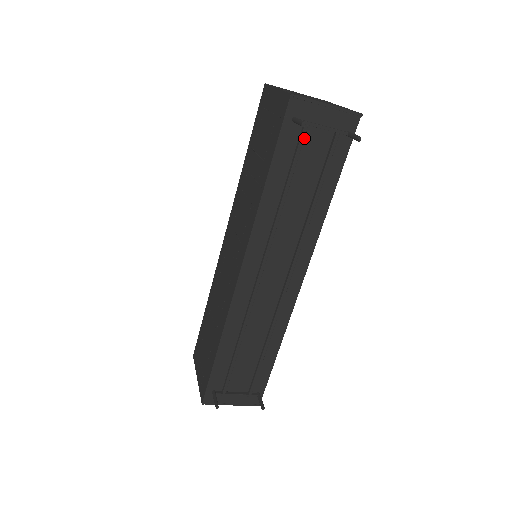
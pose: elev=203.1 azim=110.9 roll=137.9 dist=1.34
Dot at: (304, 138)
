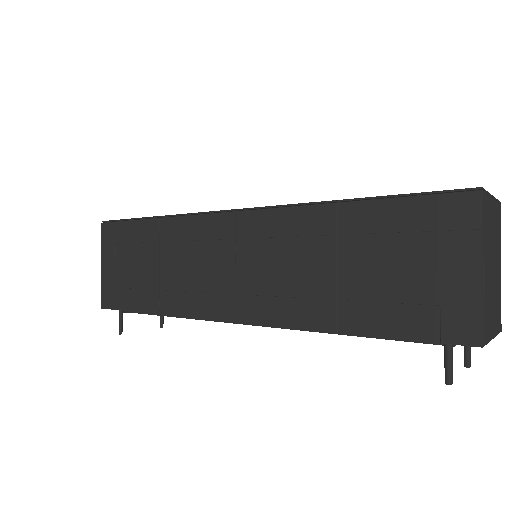
Dot at: occluded
